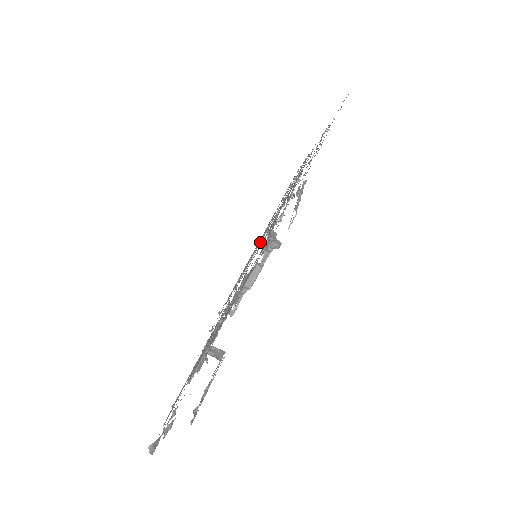
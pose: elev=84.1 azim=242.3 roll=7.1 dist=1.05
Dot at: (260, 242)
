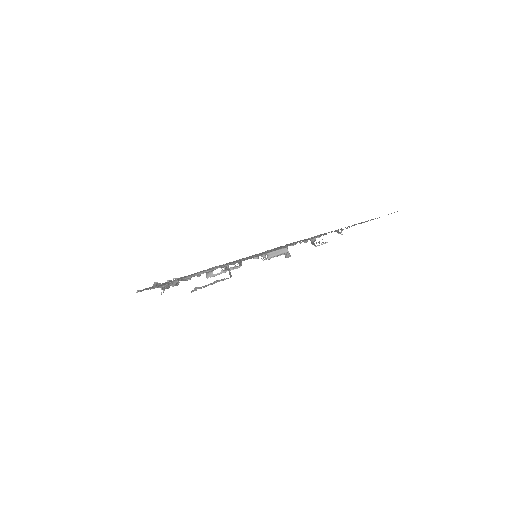
Dot at: occluded
